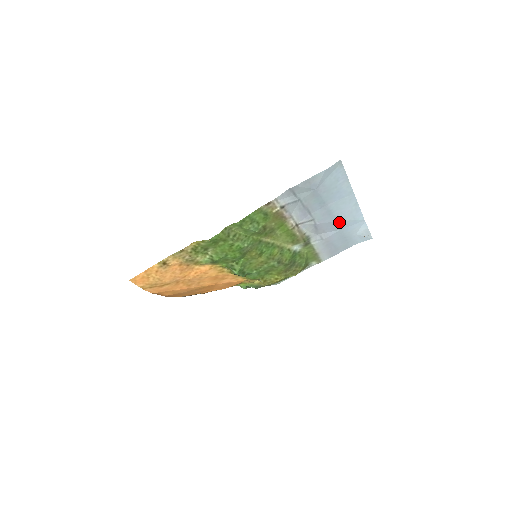
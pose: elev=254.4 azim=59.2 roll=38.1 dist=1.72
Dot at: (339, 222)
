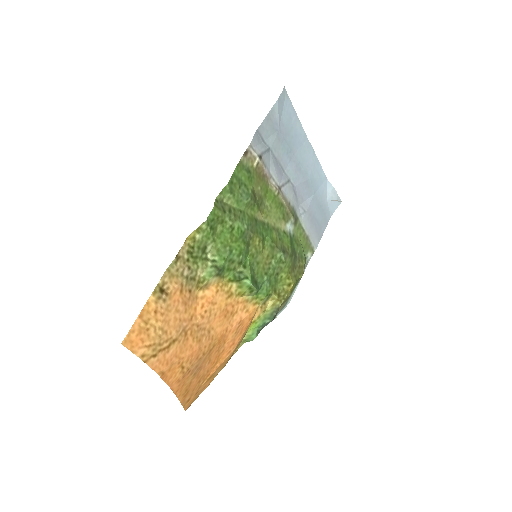
Dot at: (310, 181)
